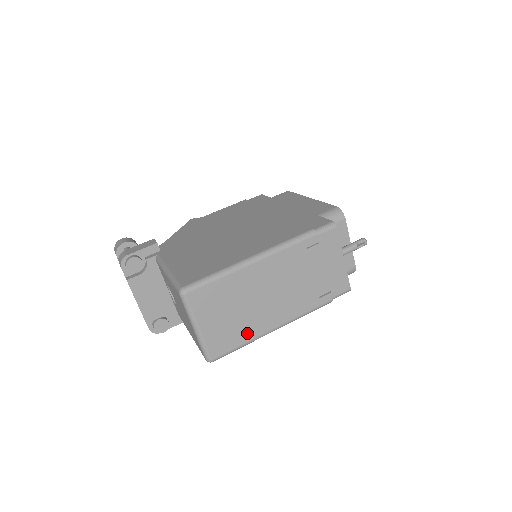
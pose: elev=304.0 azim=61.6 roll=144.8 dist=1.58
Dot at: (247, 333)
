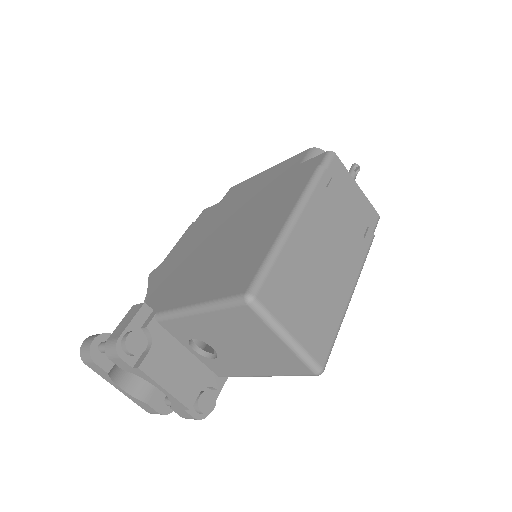
Dot at: (333, 313)
